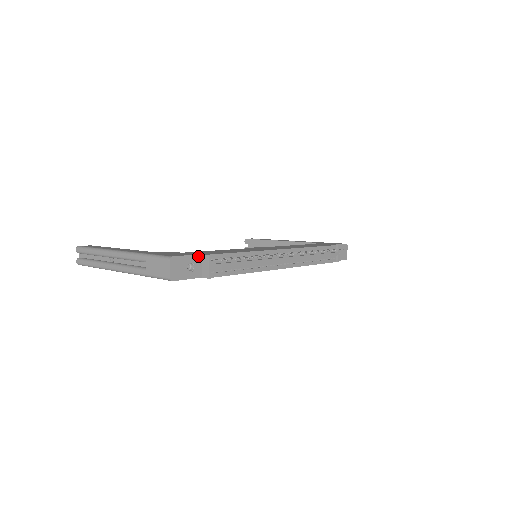
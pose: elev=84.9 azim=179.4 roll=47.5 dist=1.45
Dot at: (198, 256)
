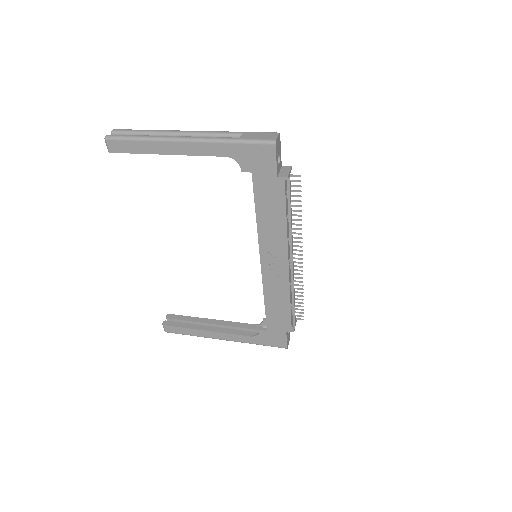
Dot at: (281, 163)
